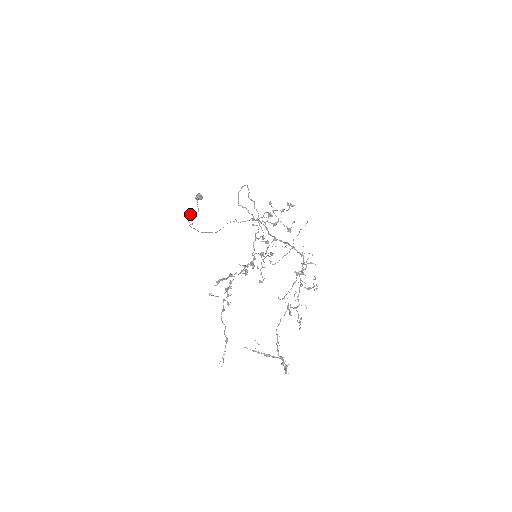
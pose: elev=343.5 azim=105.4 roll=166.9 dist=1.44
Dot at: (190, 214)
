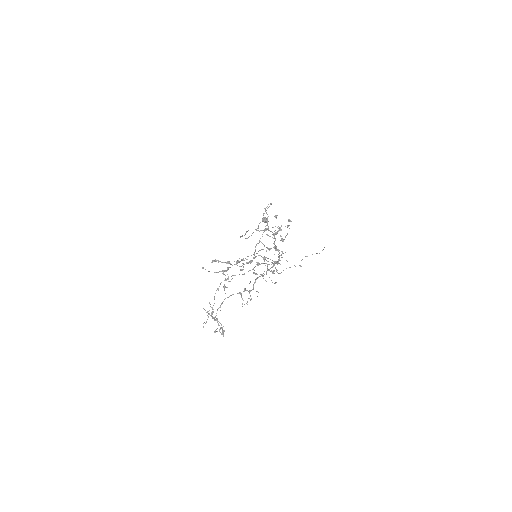
Dot at: occluded
